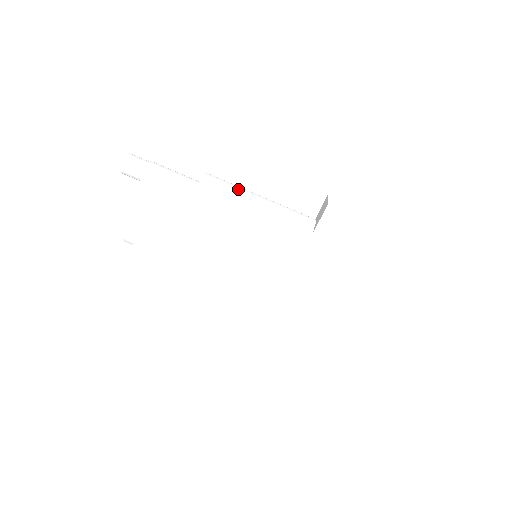
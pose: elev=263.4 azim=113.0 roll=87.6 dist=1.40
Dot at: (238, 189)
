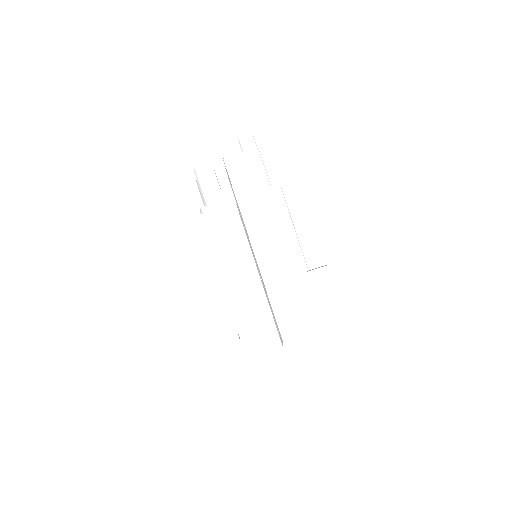
Dot at: occluded
